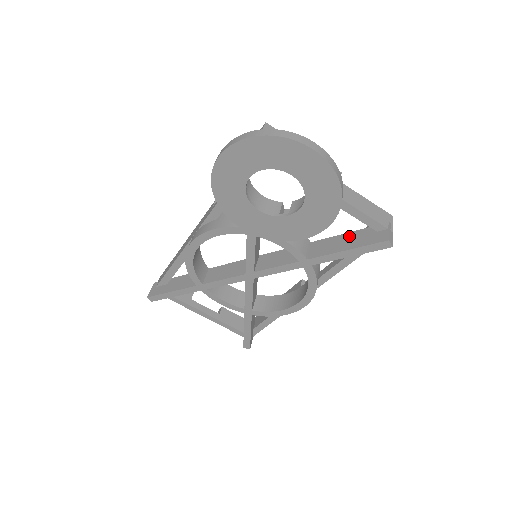
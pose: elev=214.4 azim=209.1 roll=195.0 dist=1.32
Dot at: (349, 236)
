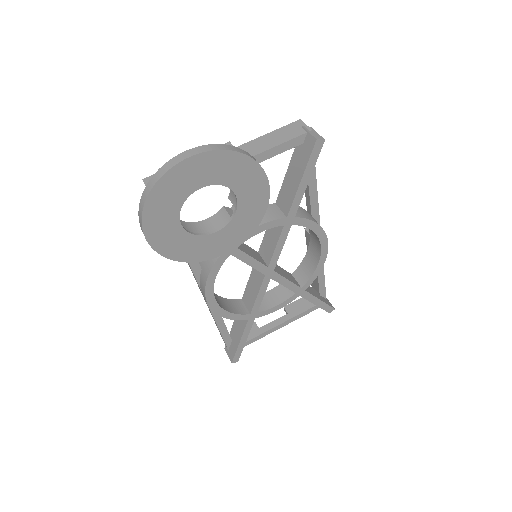
Dot at: (291, 169)
